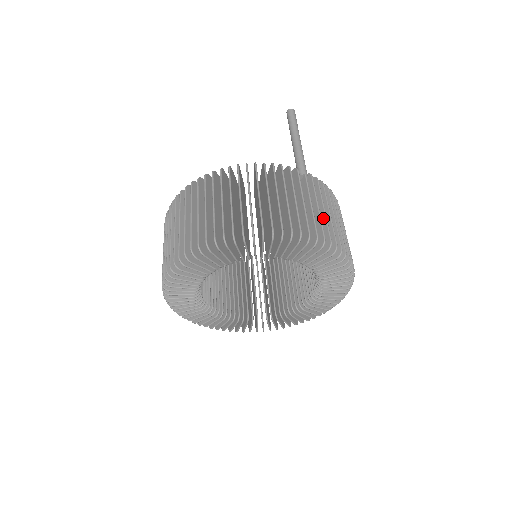
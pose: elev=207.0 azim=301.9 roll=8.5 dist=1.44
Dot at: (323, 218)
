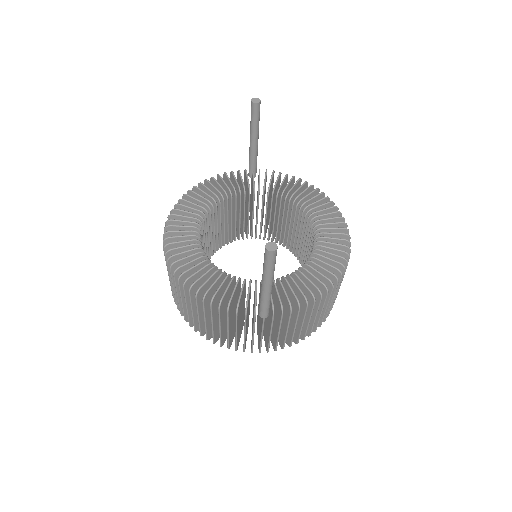
Dot at: (276, 336)
